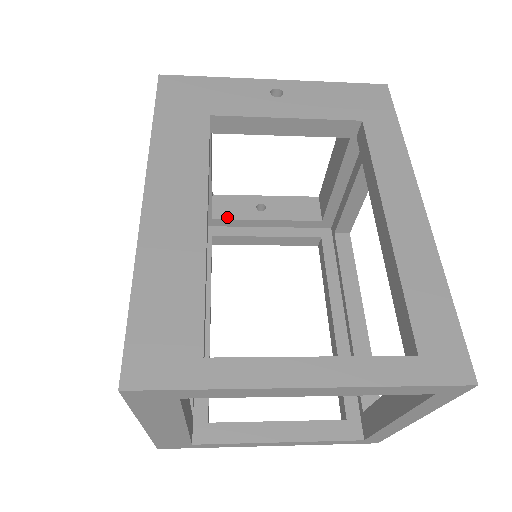
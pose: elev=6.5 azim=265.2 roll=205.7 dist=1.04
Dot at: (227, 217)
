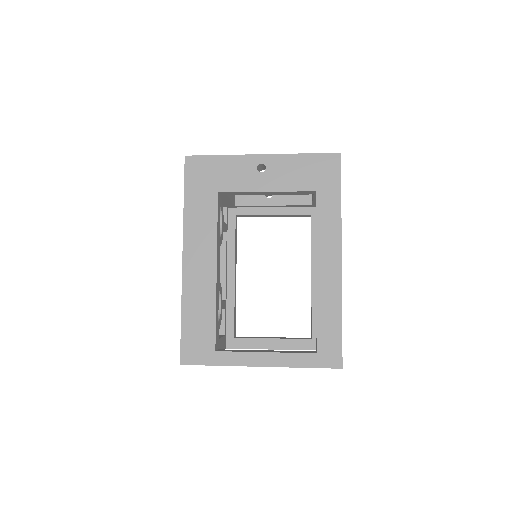
Dot at: (245, 204)
